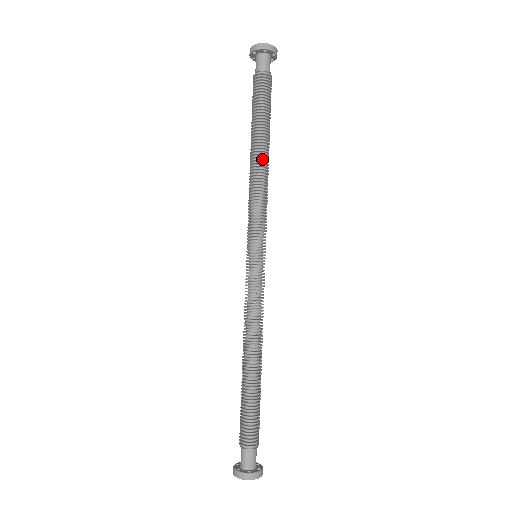
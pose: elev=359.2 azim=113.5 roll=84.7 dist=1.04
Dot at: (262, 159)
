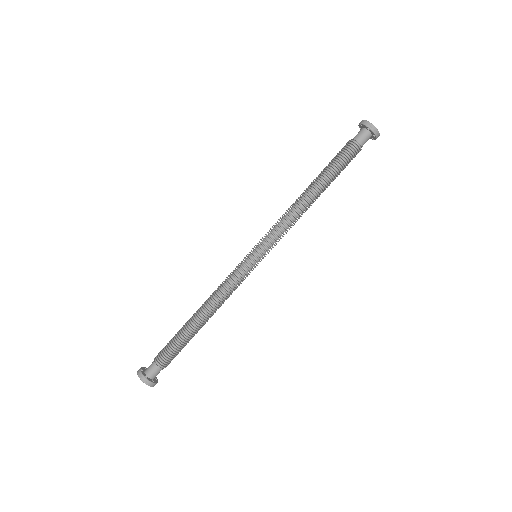
Dot at: (308, 198)
